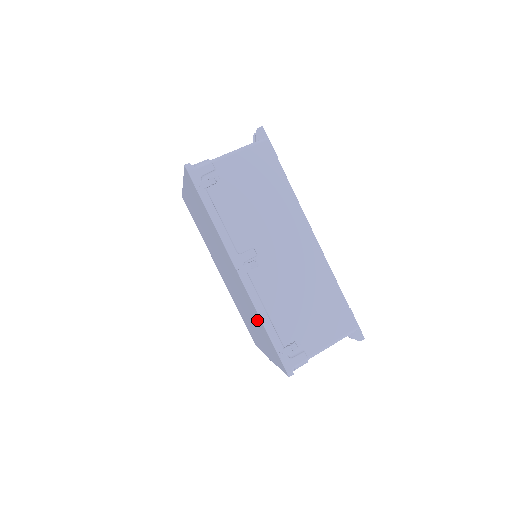
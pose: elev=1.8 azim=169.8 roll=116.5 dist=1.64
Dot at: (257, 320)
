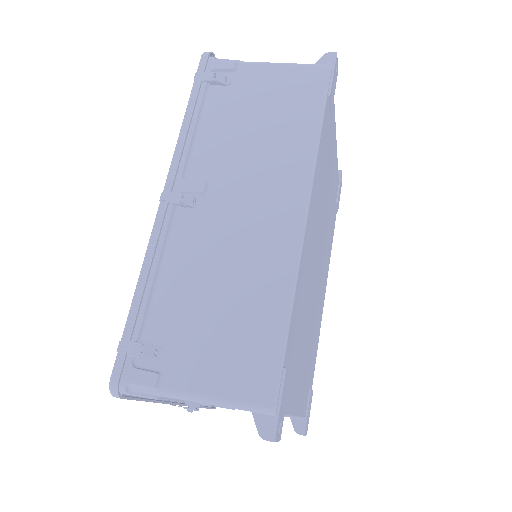
Dot at: occluded
